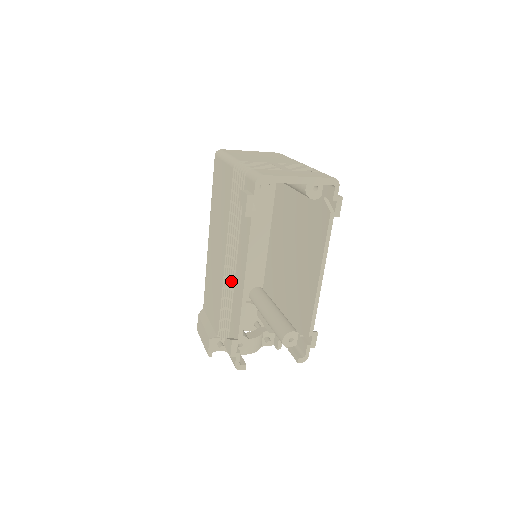
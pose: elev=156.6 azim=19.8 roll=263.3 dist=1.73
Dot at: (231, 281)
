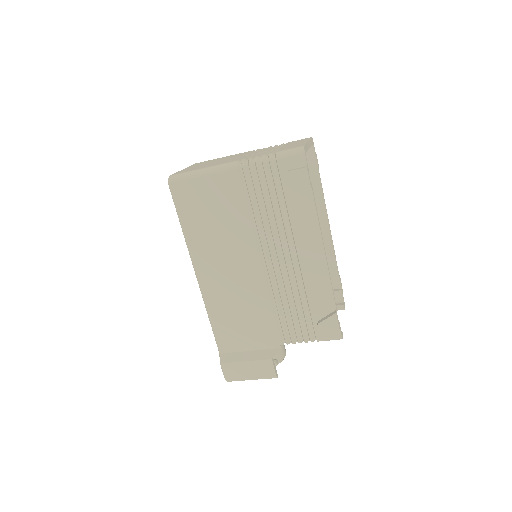
Dot at: (290, 273)
